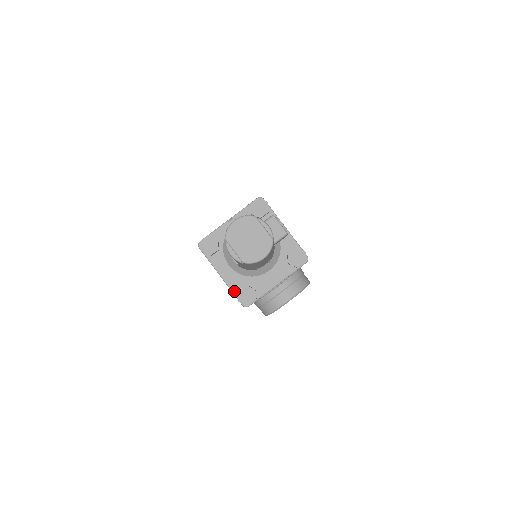
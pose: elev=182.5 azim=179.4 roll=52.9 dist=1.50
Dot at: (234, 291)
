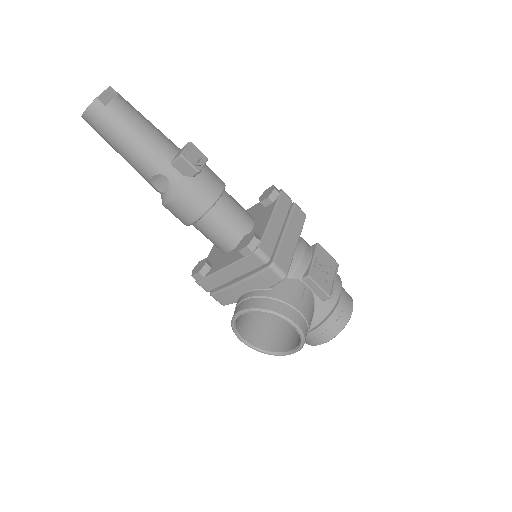
Dot at: occluded
